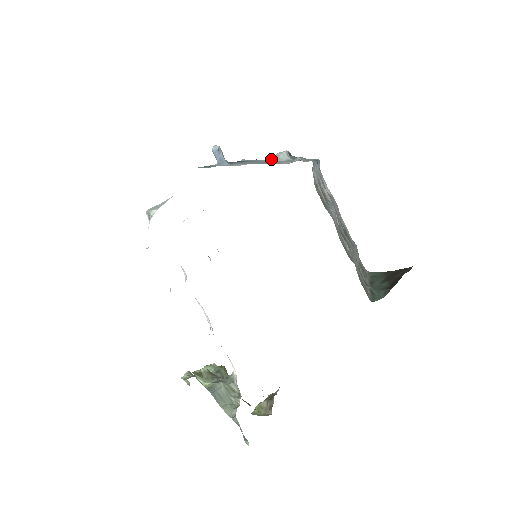
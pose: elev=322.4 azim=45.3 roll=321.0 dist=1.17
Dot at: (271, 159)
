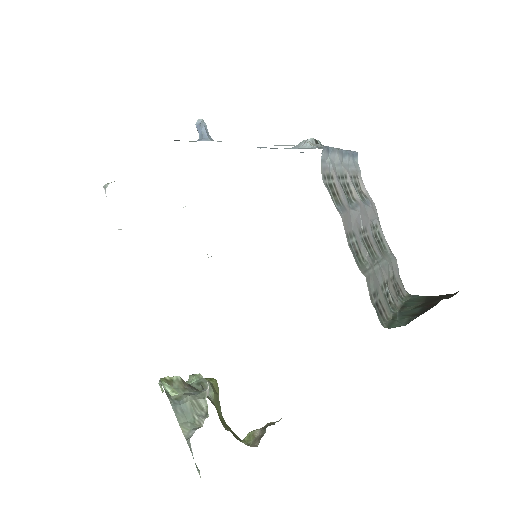
Dot at: (293, 147)
